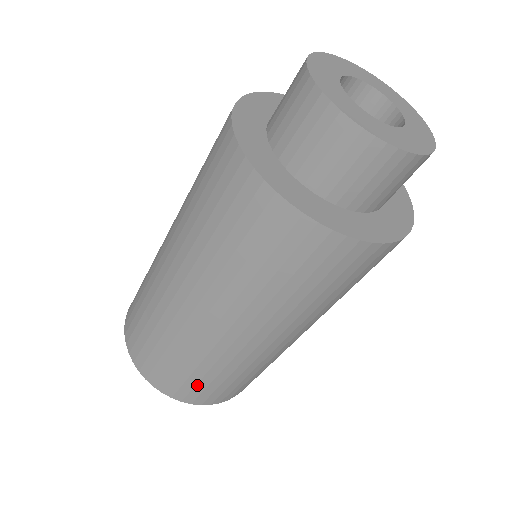
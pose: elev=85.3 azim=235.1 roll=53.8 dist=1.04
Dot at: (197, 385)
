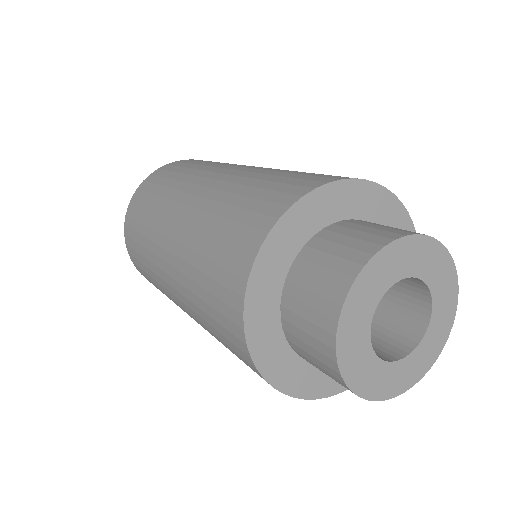
Dot at: occluded
